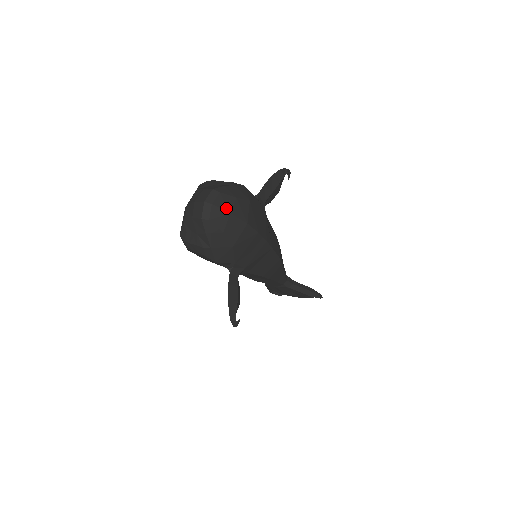
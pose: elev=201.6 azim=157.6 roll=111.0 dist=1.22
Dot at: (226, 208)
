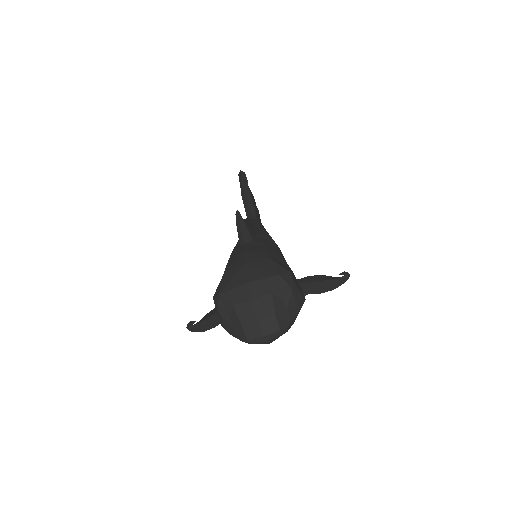
Dot at: occluded
